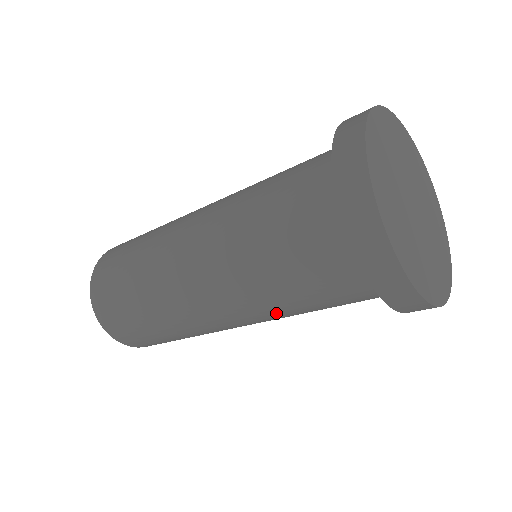
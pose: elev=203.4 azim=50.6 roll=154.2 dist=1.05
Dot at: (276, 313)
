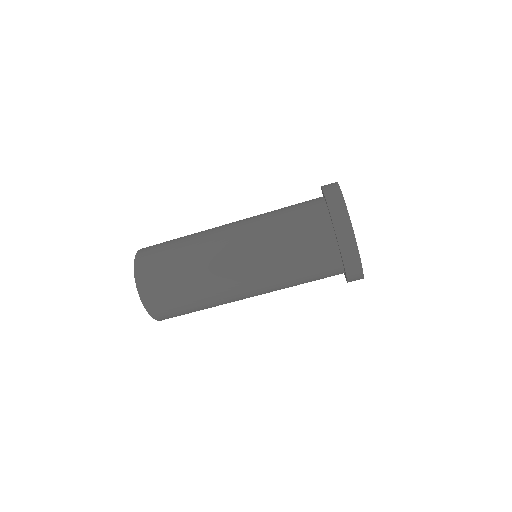
Dot at: (279, 288)
